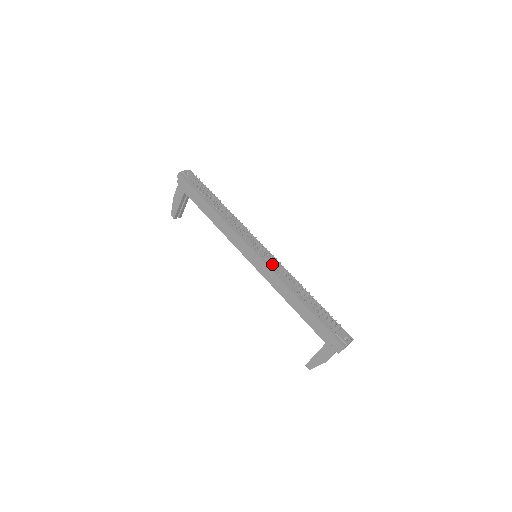
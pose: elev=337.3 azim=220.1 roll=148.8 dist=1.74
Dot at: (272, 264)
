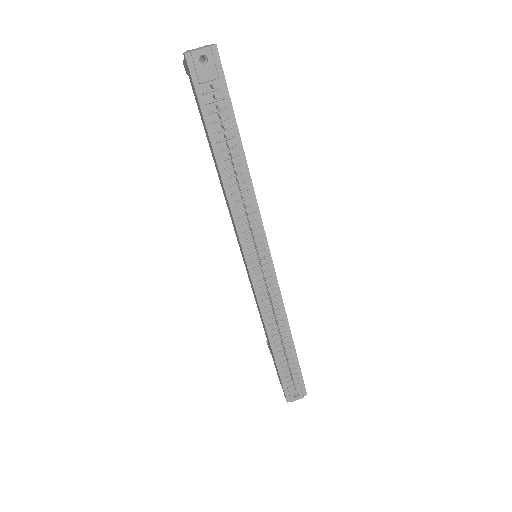
Dot at: (264, 289)
